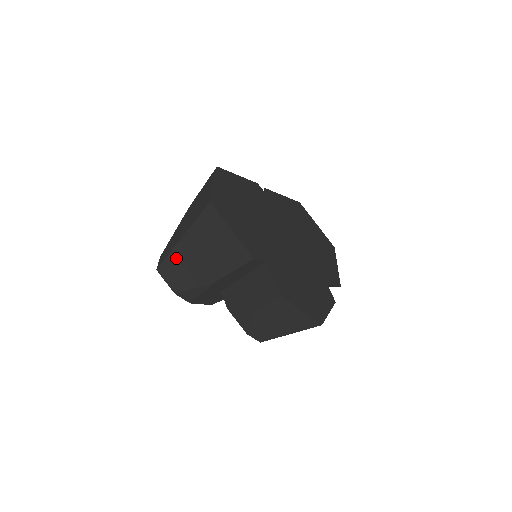
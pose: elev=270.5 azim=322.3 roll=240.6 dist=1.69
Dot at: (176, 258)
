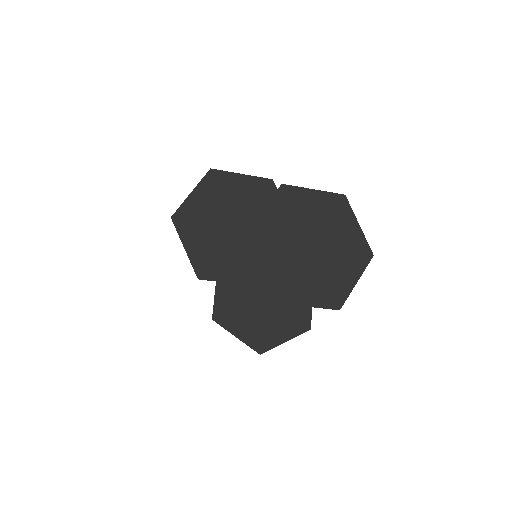
Dot at: occluded
